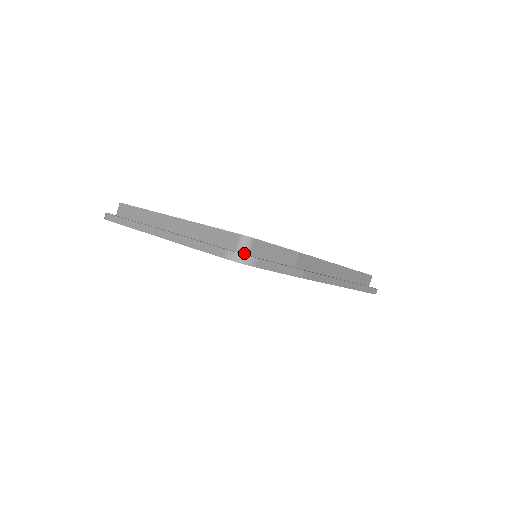
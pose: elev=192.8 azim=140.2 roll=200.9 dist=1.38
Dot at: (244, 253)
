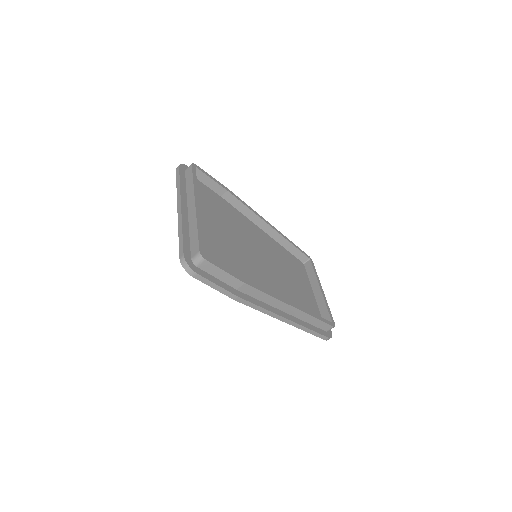
Dot at: (194, 264)
